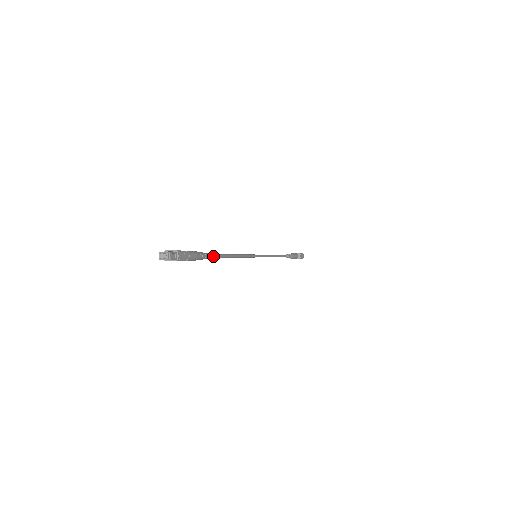
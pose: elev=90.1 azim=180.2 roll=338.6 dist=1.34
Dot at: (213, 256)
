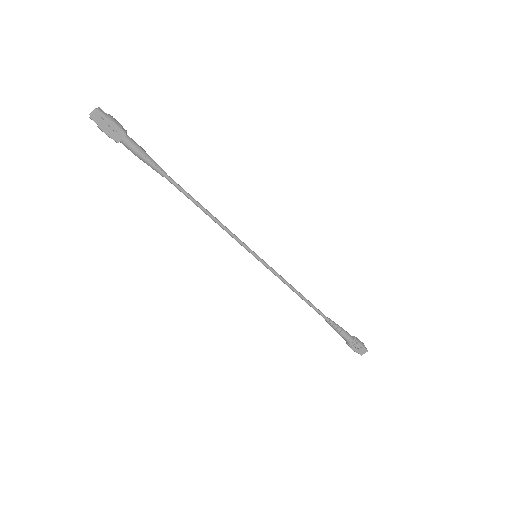
Dot at: (171, 178)
